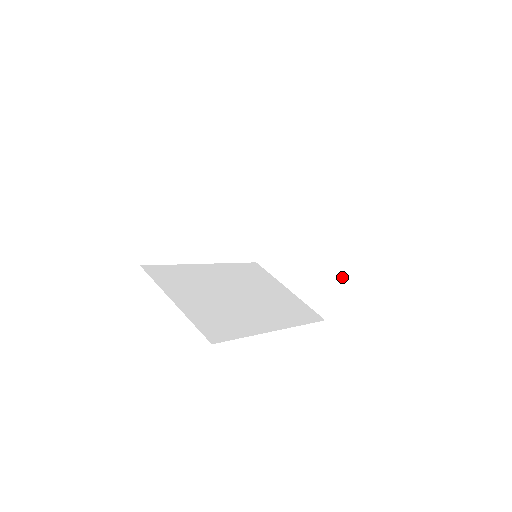
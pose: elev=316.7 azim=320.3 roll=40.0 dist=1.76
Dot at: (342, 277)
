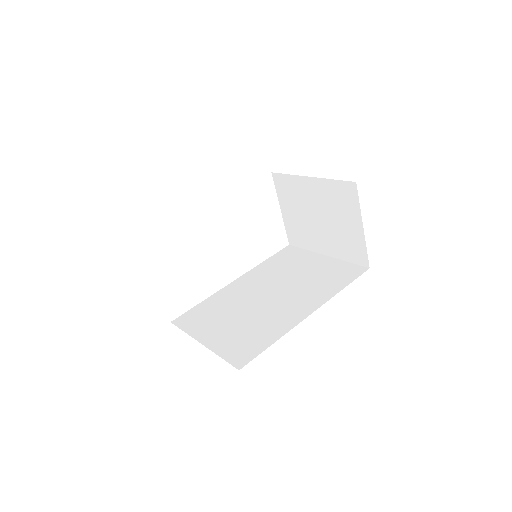
Dot at: (356, 220)
